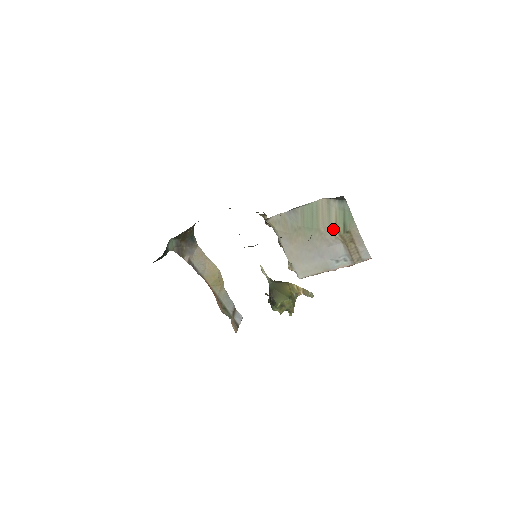
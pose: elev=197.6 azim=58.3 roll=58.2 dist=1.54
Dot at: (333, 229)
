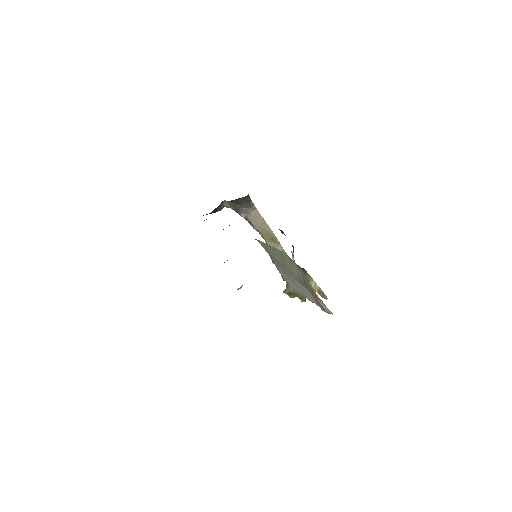
Dot at: (298, 278)
